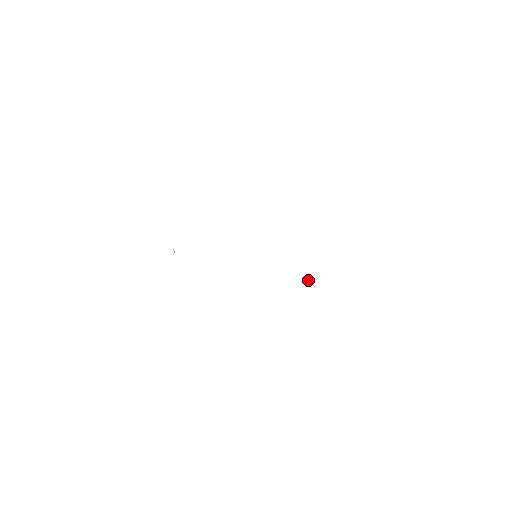
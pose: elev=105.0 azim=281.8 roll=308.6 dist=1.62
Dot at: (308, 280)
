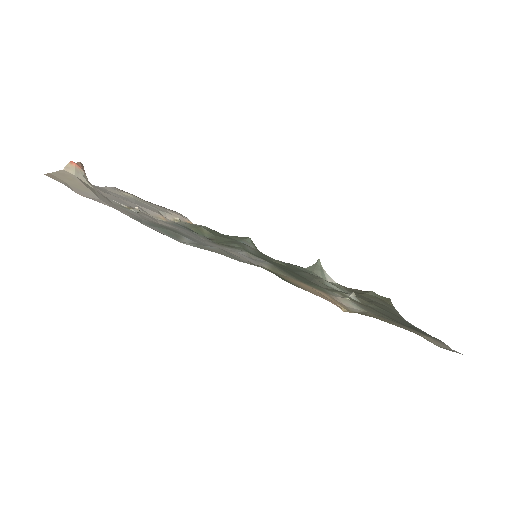
Dot at: (318, 263)
